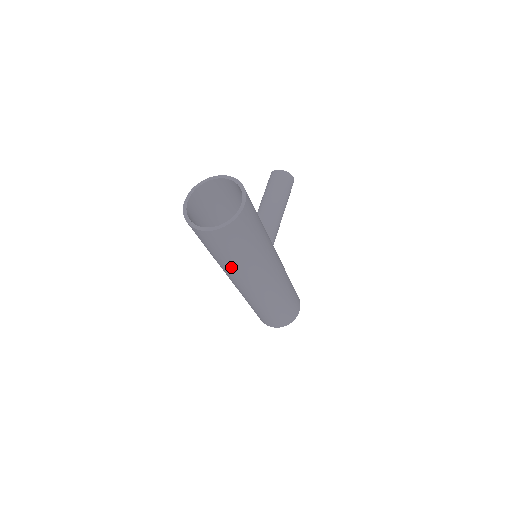
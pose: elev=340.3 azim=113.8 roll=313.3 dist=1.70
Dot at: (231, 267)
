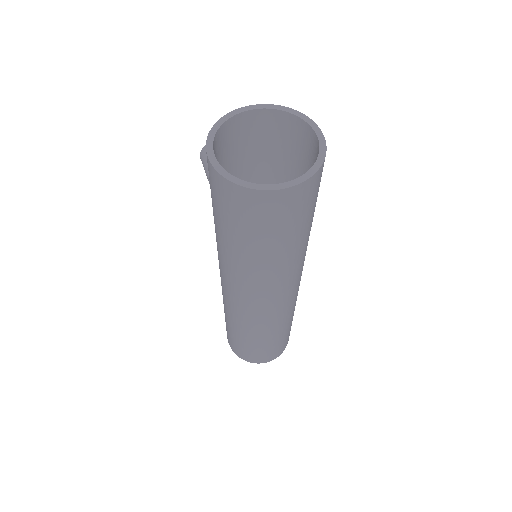
Dot at: (282, 263)
